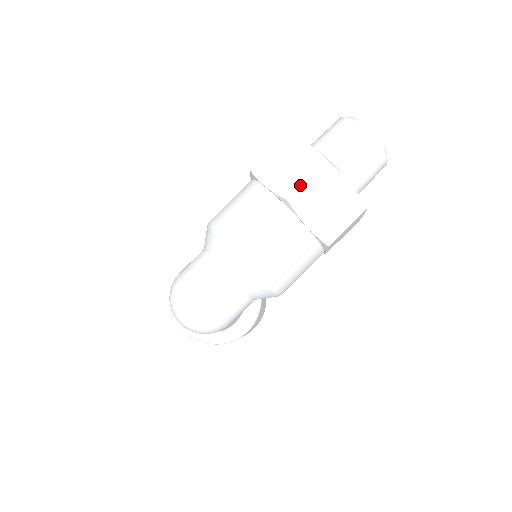
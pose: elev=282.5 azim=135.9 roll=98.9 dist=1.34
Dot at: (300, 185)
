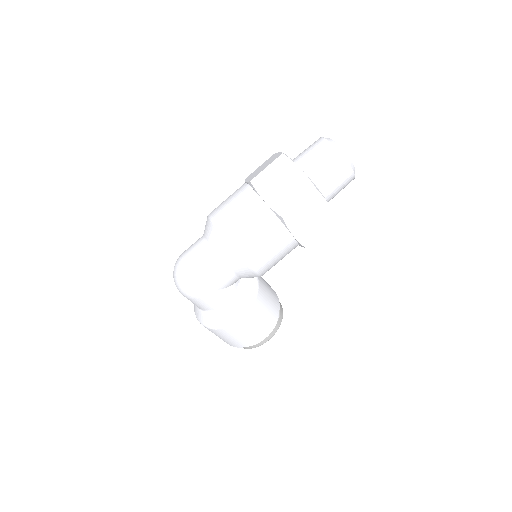
Dot at: (261, 171)
